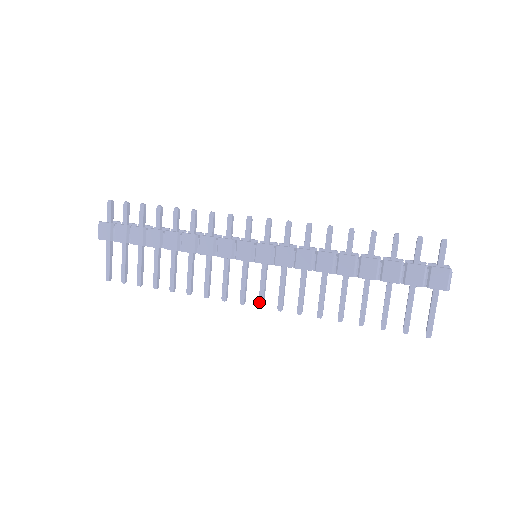
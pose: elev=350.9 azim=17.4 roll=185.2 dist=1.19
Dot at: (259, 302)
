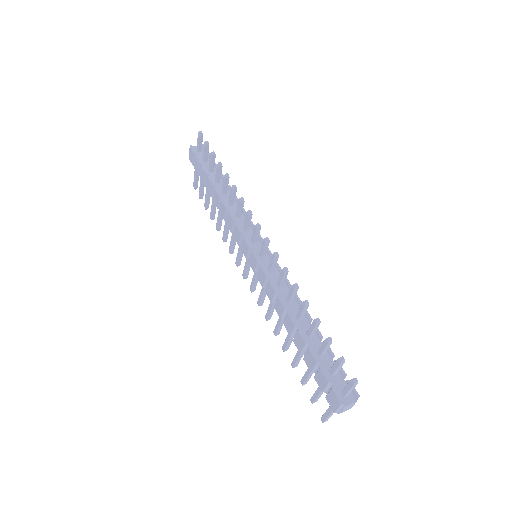
Dot at: (250, 287)
